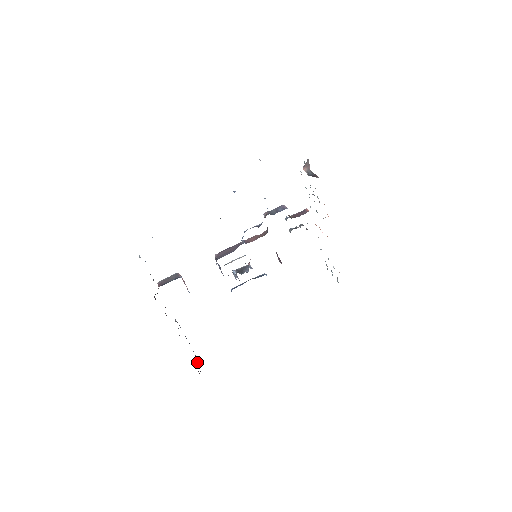
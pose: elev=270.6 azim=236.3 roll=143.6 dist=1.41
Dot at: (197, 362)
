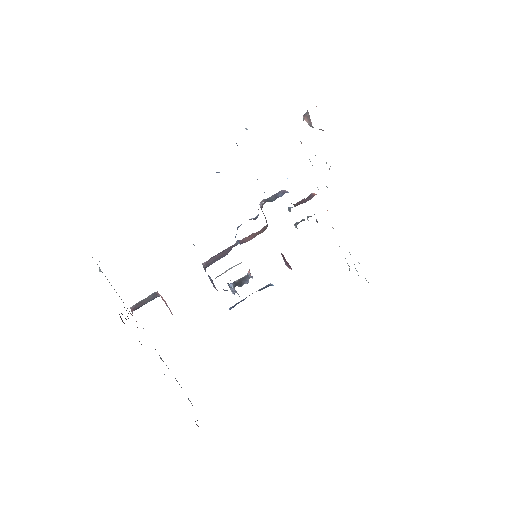
Dot at: occluded
